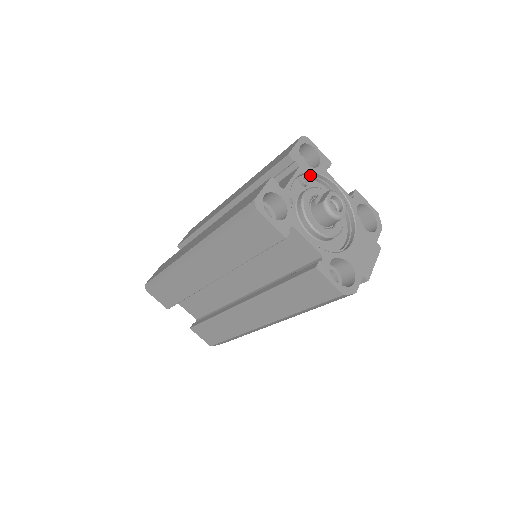
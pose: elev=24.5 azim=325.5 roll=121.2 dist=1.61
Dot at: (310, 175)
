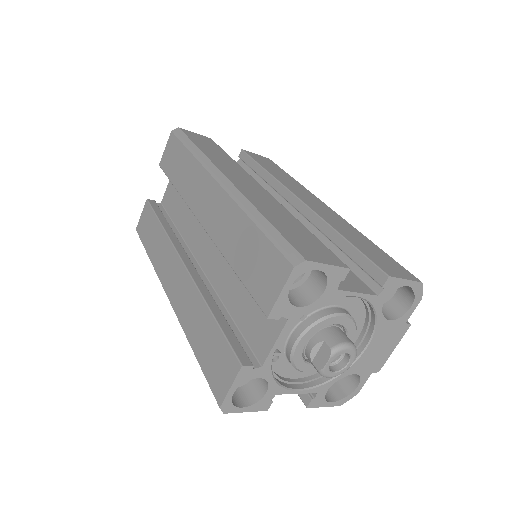
Dot at: occluded
